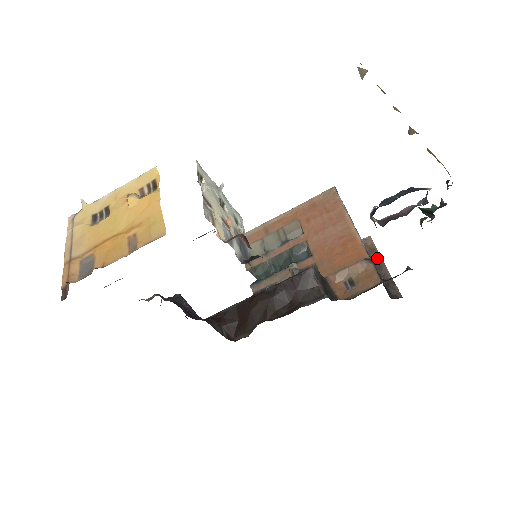
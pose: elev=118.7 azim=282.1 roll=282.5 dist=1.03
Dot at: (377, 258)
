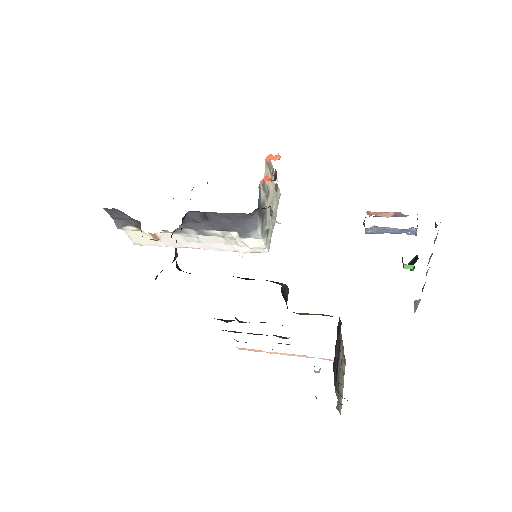
Dot at: occluded
